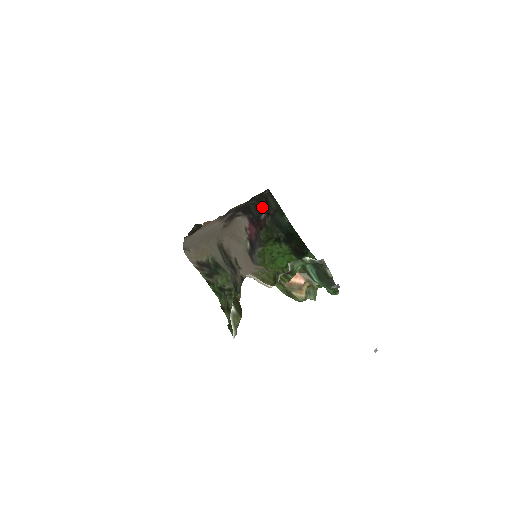
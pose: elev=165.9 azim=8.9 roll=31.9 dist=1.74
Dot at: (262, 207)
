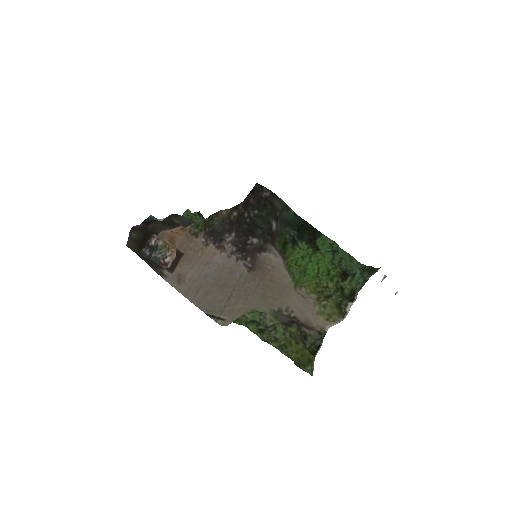
Dot at: (269, 215)
